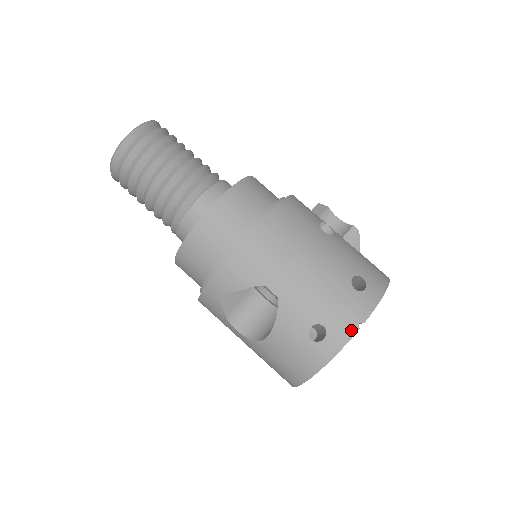
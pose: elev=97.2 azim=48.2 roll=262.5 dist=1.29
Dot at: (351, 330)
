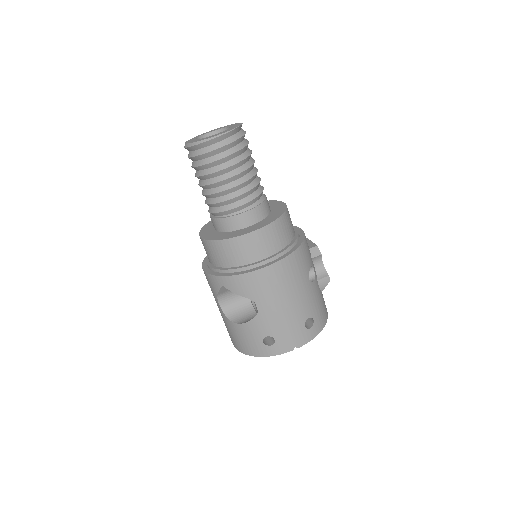
Dot at: (288, 349)
